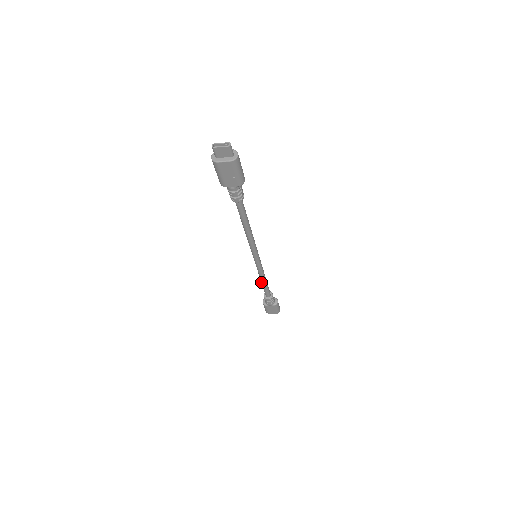
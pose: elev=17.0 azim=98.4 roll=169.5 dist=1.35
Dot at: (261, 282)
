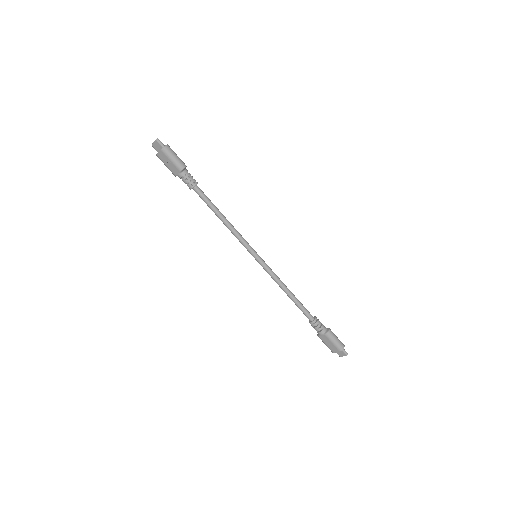
Dot at: (288, 296)
